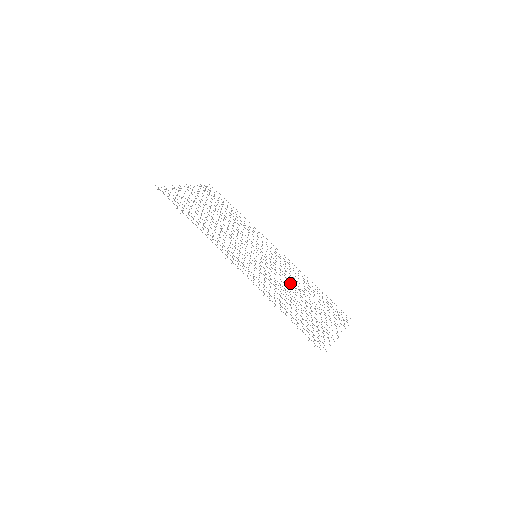
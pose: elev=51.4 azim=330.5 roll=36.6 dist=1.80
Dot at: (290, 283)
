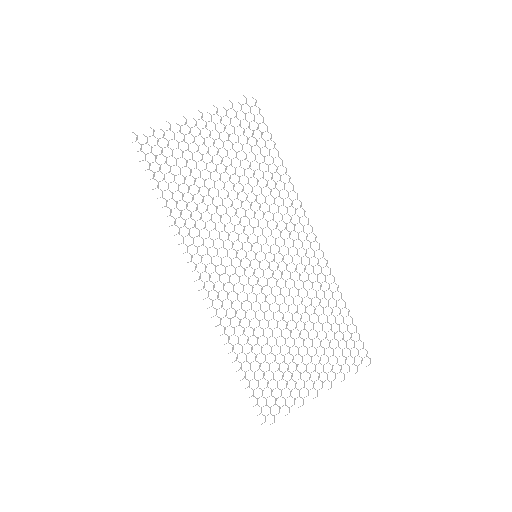
Dot at: occluded
